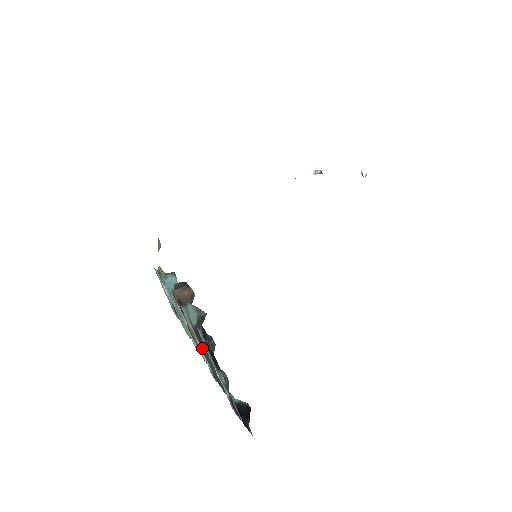
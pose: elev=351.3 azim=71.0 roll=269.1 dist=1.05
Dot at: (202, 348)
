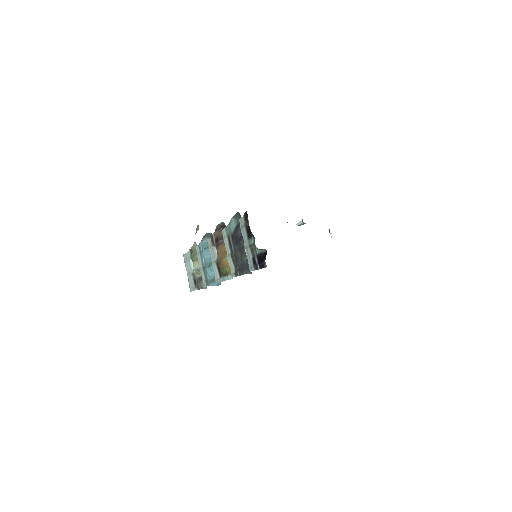
Dot at: (234, 249)
